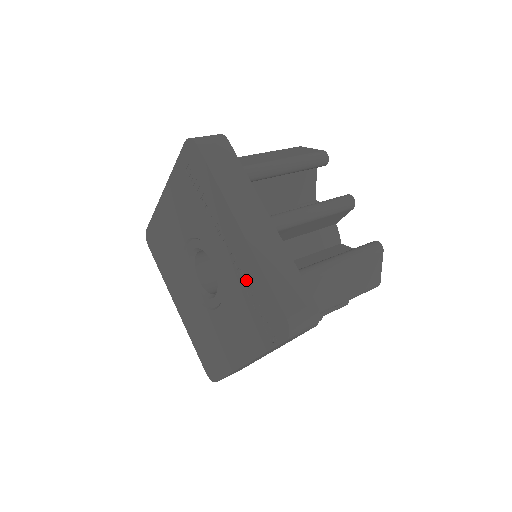
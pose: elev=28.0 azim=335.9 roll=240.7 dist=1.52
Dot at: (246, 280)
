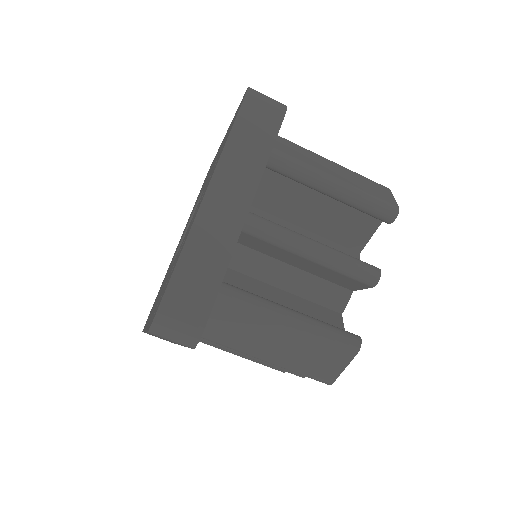
Dot at: (179, 252)
